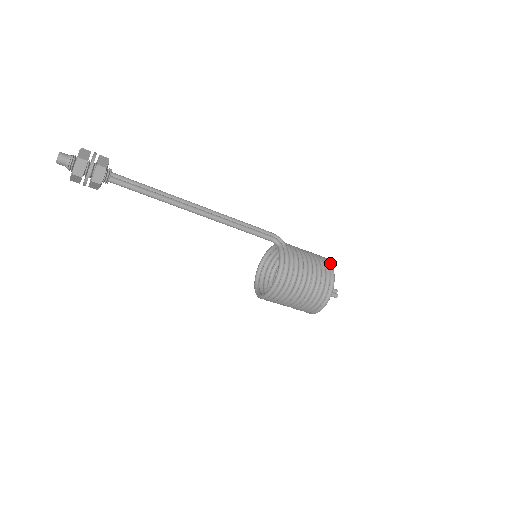
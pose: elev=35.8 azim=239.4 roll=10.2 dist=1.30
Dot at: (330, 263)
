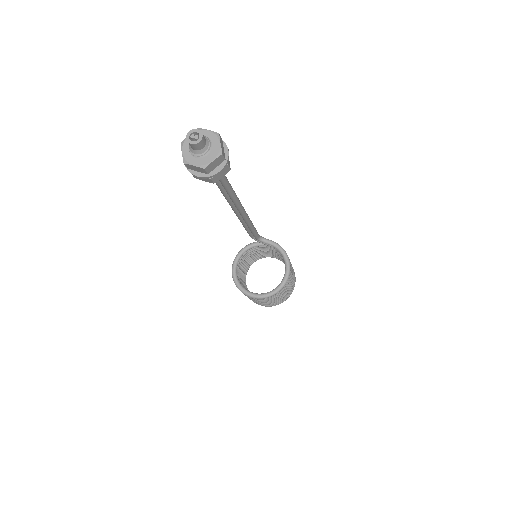
Dot at: occluded
